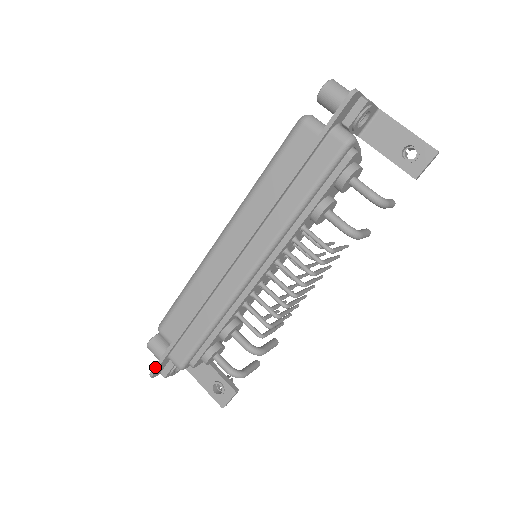
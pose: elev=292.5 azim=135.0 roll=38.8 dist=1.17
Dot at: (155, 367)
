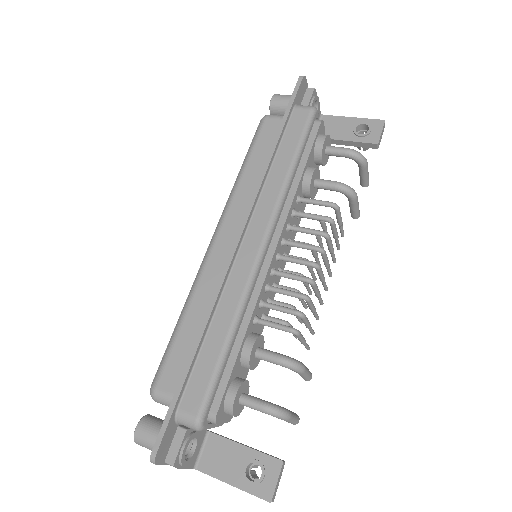
Dot at: (158, 437)
